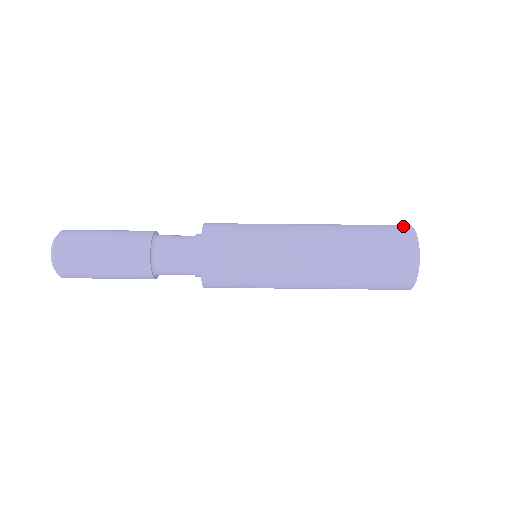
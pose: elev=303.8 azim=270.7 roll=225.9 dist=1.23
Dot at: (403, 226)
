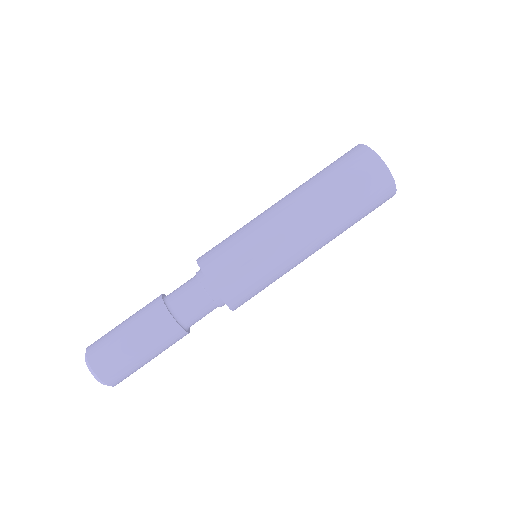
Dot at: (355, 149)
